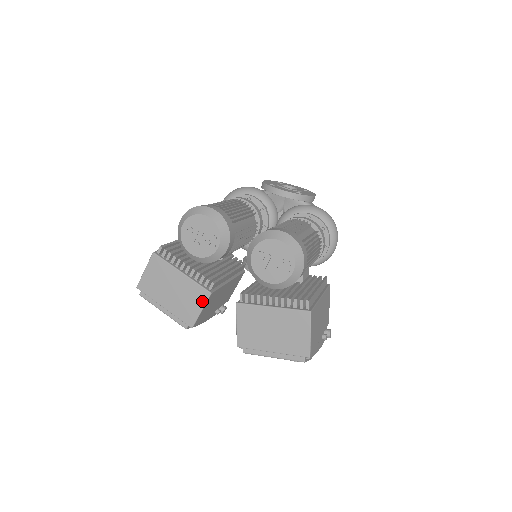
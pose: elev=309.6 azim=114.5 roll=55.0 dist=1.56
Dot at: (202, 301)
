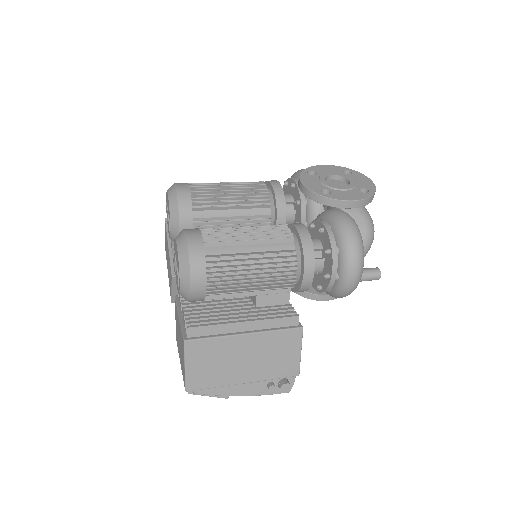
Dot at: (171, 281)
